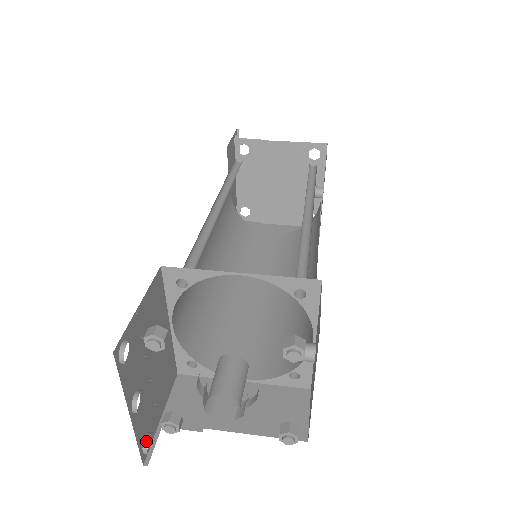
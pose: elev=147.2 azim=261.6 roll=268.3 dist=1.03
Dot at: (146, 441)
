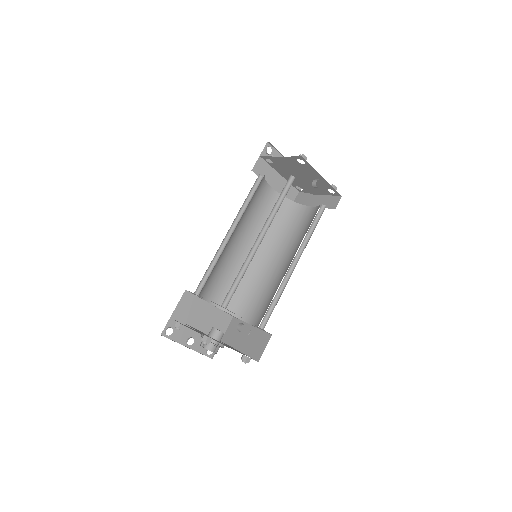
Dot at: occluded
